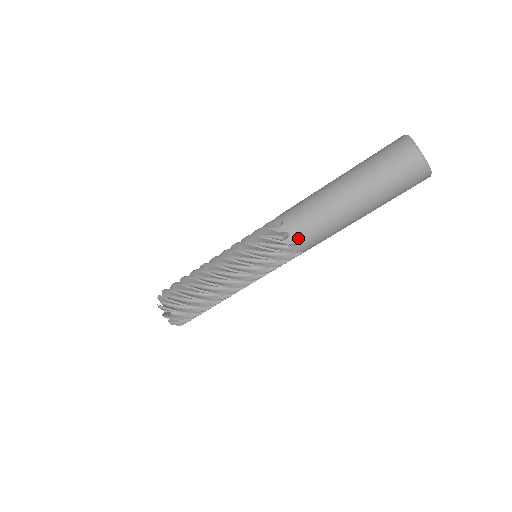
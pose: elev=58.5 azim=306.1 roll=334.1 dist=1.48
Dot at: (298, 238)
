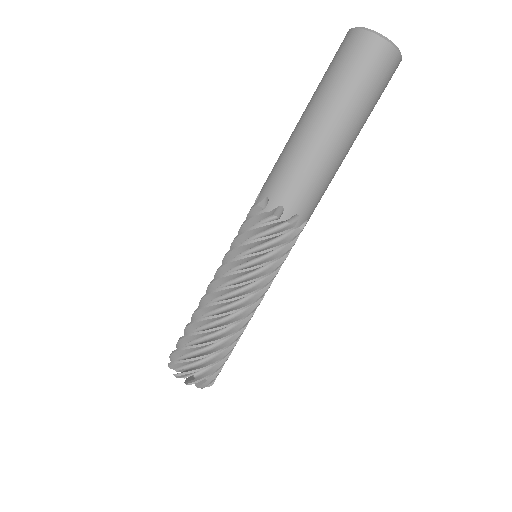
Dot at: (308, 212)
